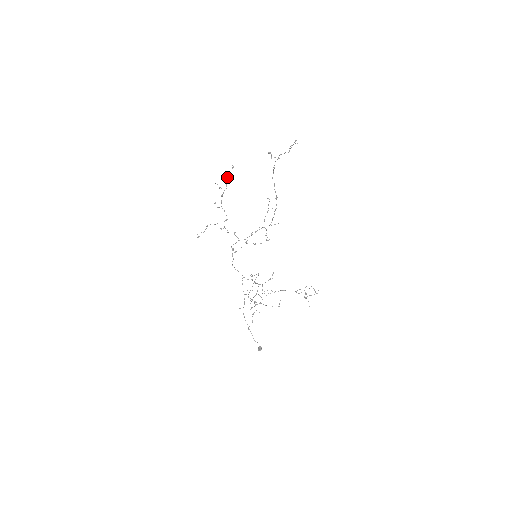
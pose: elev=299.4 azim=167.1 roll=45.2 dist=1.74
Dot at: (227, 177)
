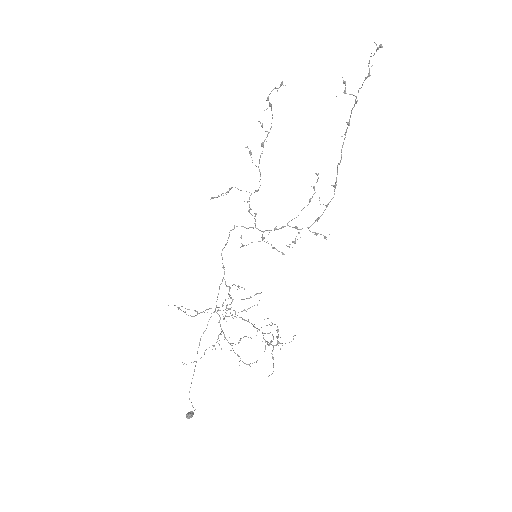
Dot at: occluded
